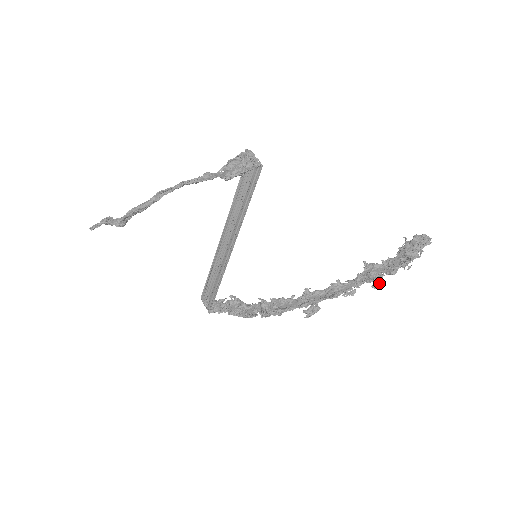
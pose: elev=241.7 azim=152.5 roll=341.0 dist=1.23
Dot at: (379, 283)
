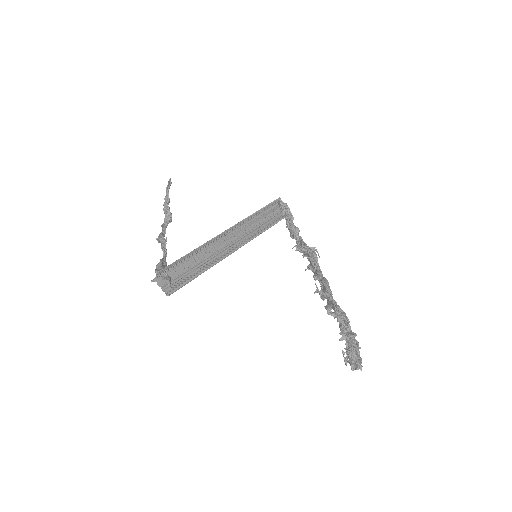
Dot at: (339, 340)
